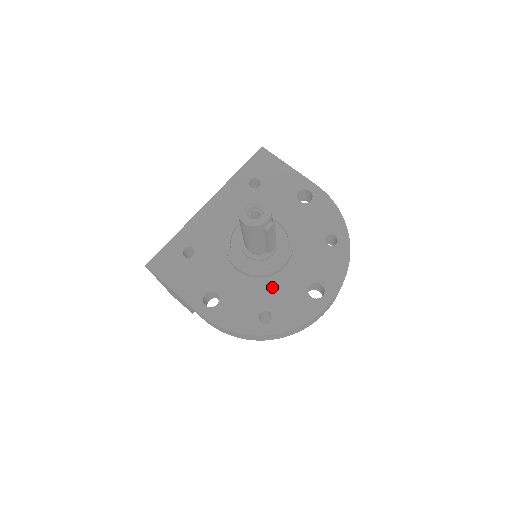
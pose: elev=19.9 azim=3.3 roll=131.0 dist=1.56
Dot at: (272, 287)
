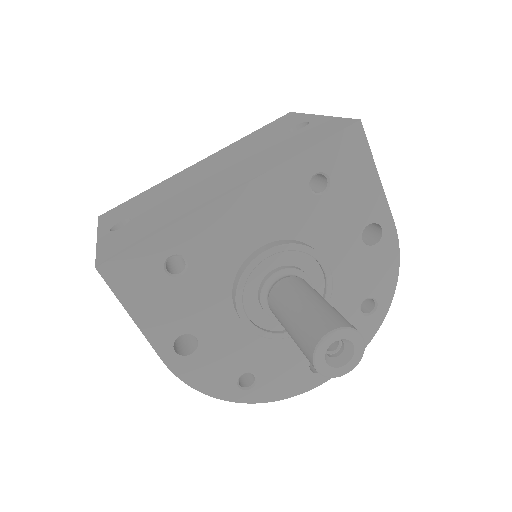
Dot at: (272, 348)
